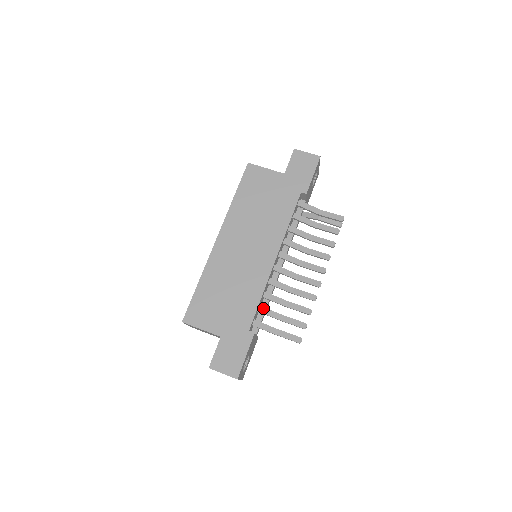
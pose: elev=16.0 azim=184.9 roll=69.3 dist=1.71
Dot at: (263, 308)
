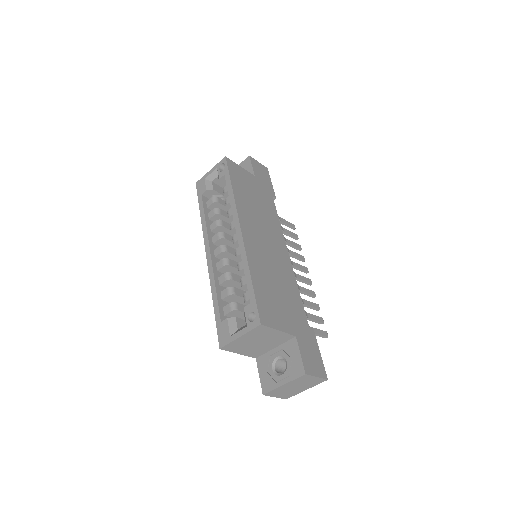
Dot at: occluded
